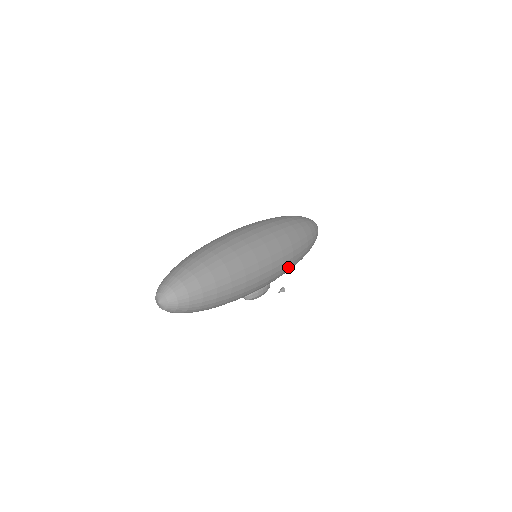
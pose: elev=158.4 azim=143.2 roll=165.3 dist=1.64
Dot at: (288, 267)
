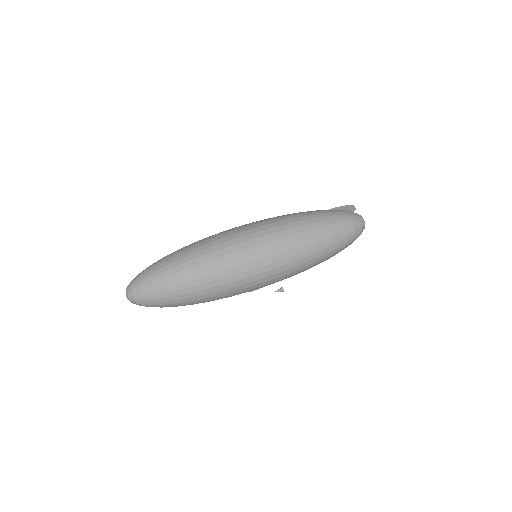
Dot at: (283, 279)
